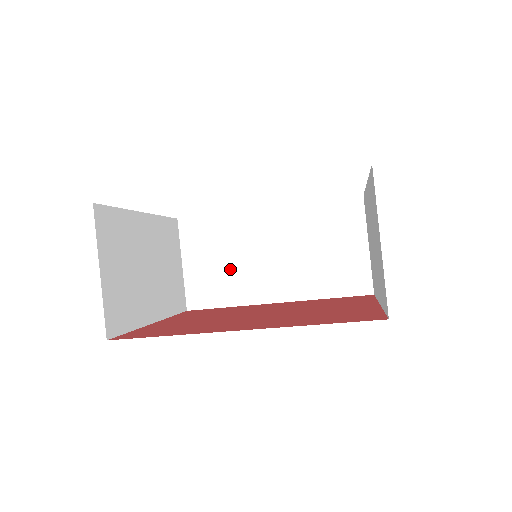
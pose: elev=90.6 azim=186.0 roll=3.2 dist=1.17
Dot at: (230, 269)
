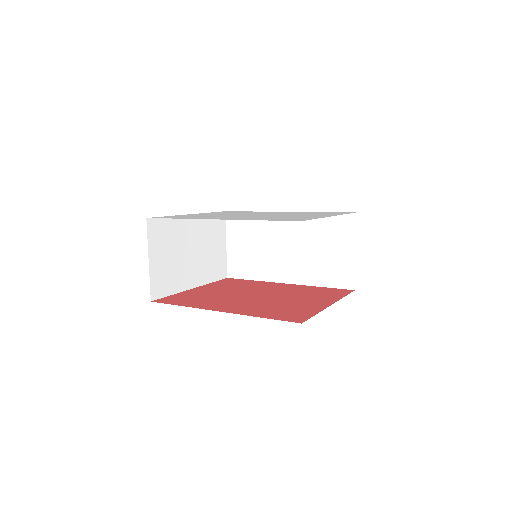
Dot at: (257, 253)
